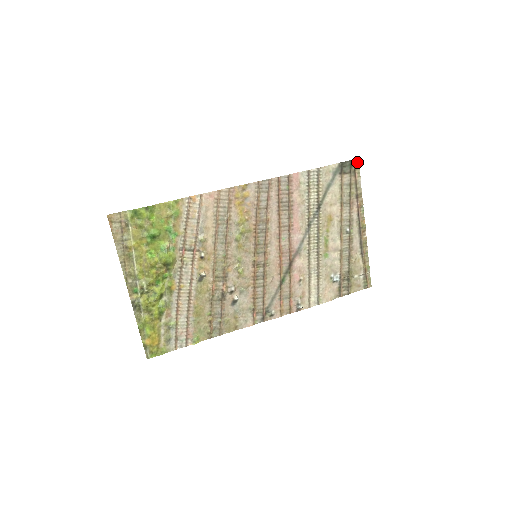
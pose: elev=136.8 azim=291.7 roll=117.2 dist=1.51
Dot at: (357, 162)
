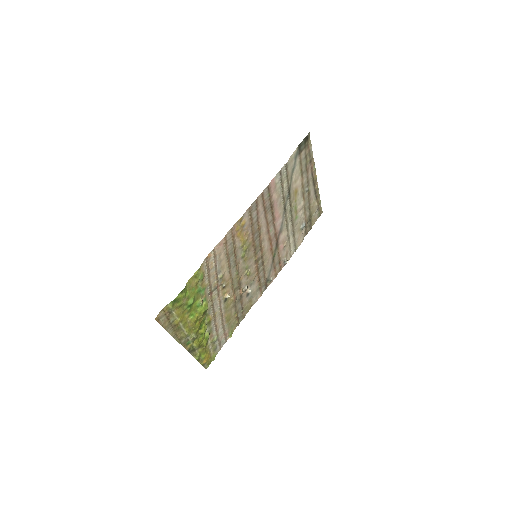
Dot at: (309, 136)
